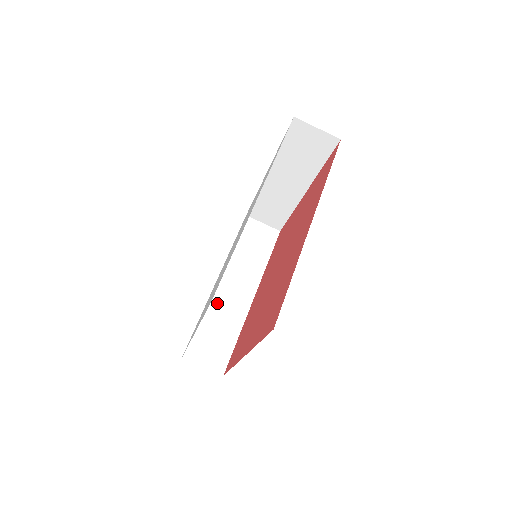
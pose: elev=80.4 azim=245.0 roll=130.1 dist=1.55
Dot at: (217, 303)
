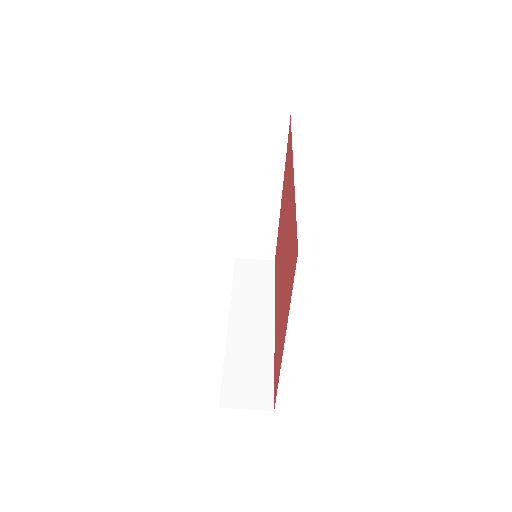
Dot at: (237, 342)
